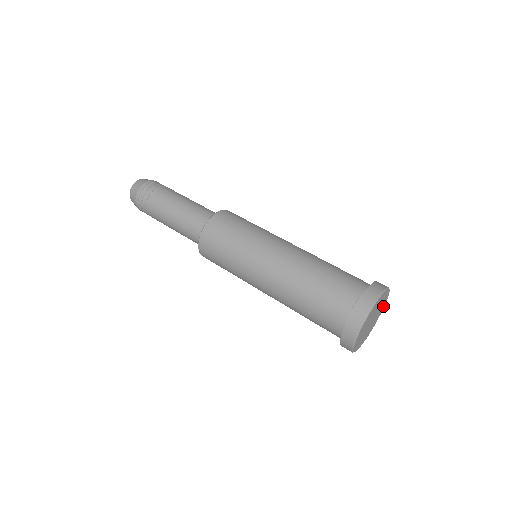
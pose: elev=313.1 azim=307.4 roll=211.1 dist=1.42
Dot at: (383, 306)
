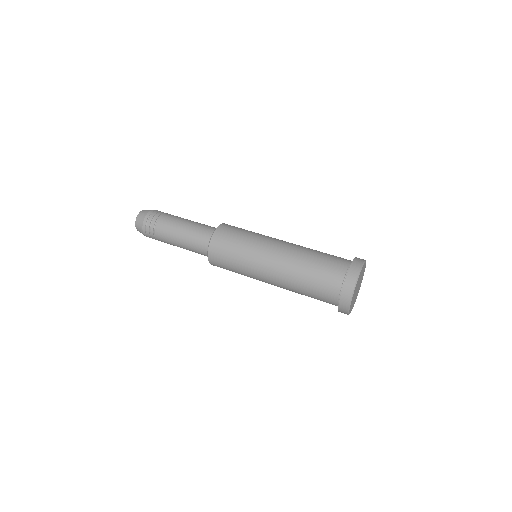
Dot at: (356, 298)
